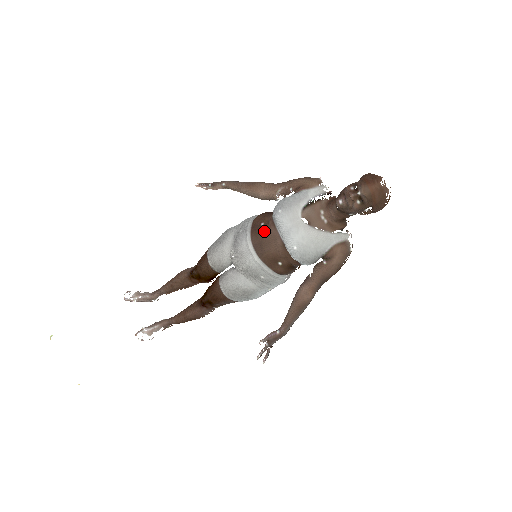
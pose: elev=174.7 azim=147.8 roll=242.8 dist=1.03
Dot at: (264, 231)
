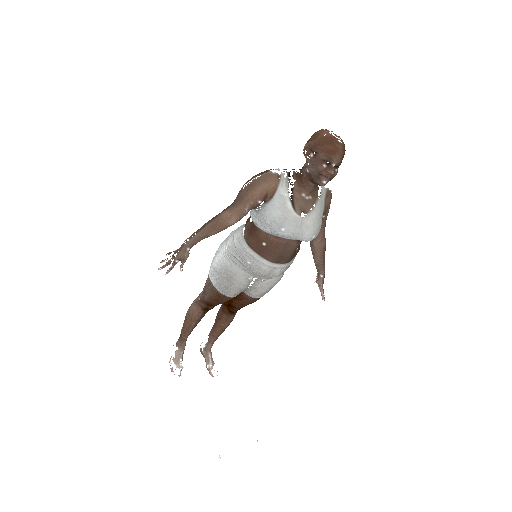
Dot at: (275, 248)
